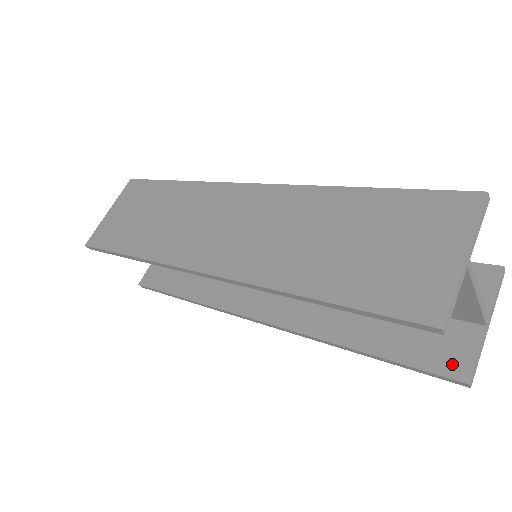
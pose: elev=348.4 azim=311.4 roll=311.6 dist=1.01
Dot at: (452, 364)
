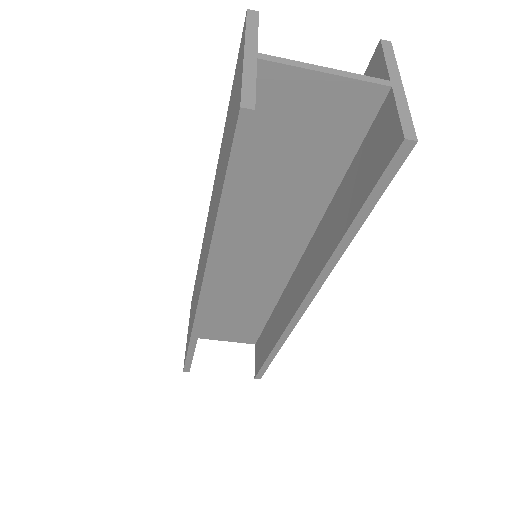
Dot at: (389, 145)
